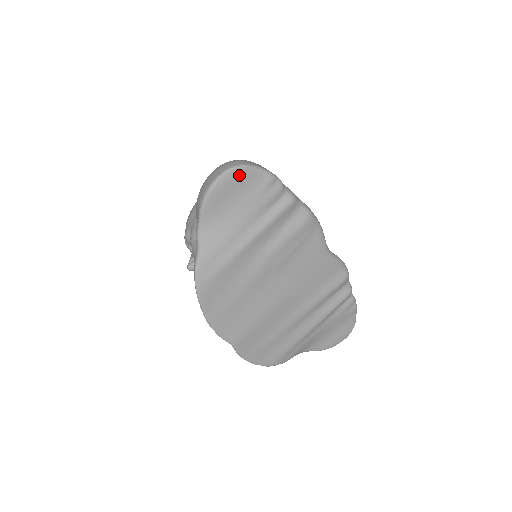
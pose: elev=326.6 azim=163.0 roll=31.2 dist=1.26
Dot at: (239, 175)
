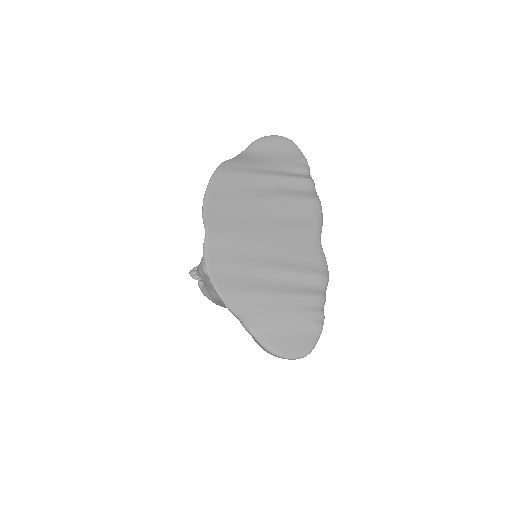
Dot at: (286, 142)
